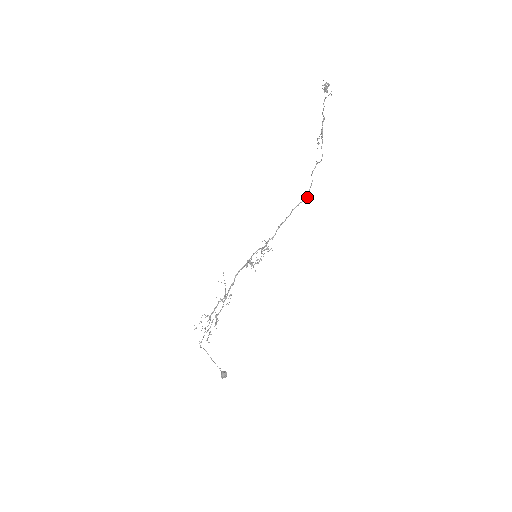
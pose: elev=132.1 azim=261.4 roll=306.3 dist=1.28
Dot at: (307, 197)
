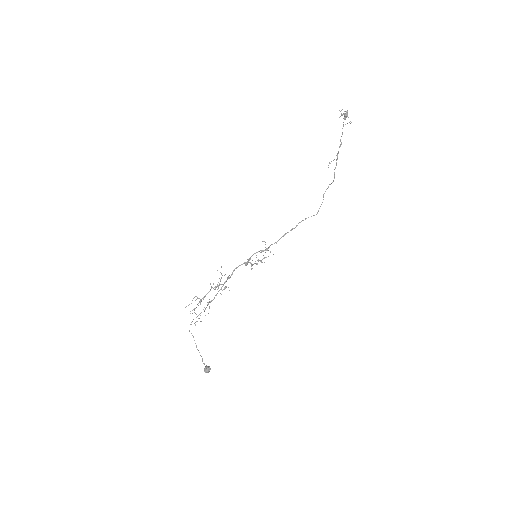
Dot at: occluded
